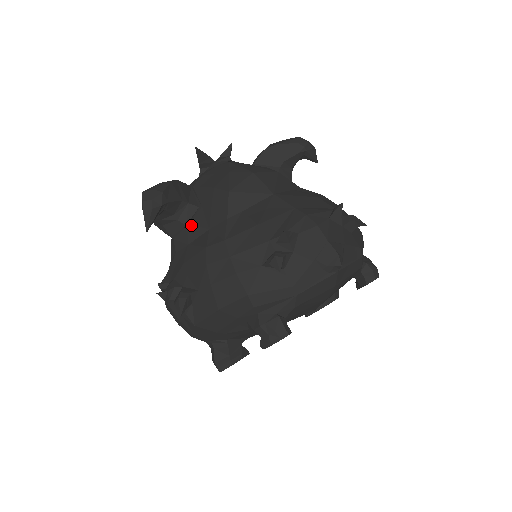
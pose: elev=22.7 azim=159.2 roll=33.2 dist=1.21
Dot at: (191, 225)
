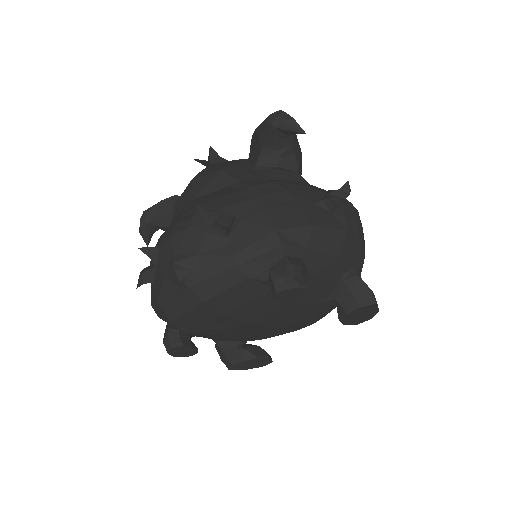
Dot at: occluded
